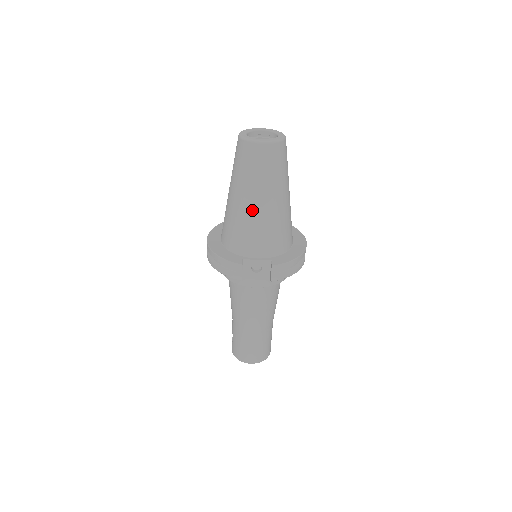
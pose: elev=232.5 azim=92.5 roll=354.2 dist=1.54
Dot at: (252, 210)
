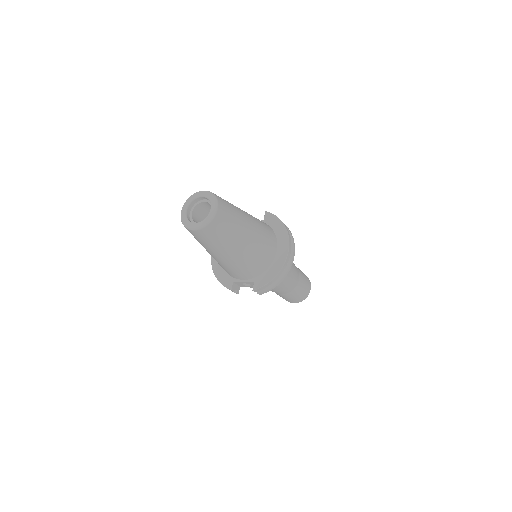
Dot at: (219, 260)
